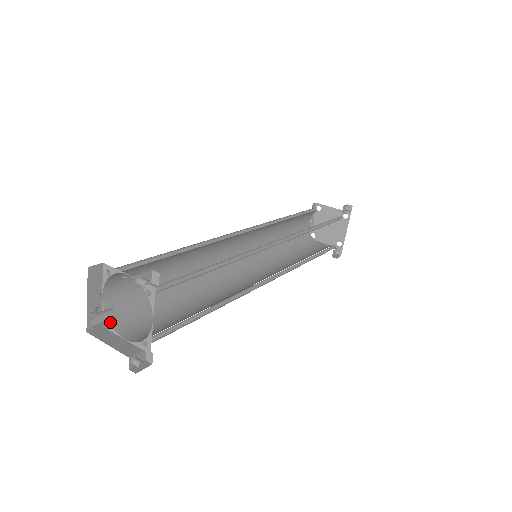
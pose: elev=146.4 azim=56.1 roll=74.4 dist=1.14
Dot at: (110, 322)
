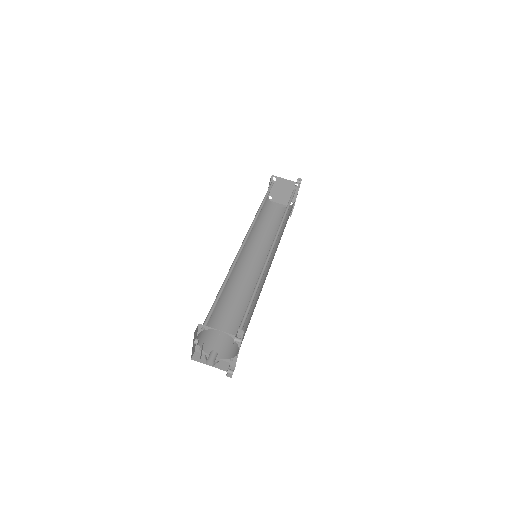
Dot at: occluded
